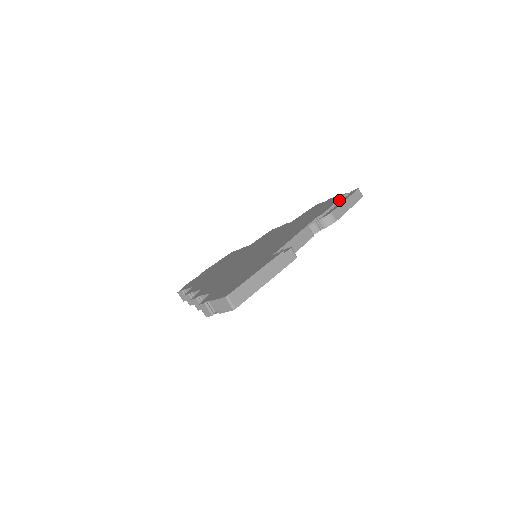
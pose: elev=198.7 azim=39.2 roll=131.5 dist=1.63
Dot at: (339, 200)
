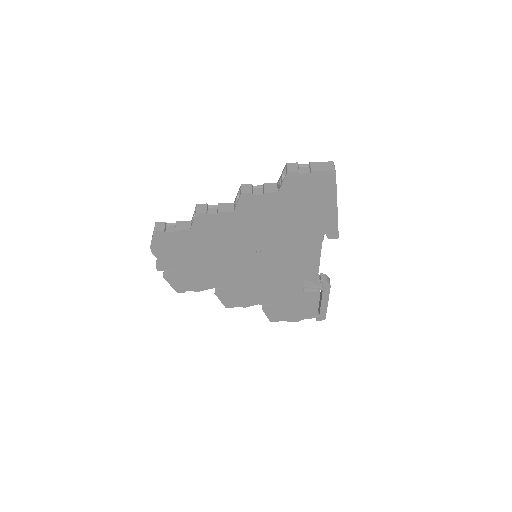
Dot at: occluded
